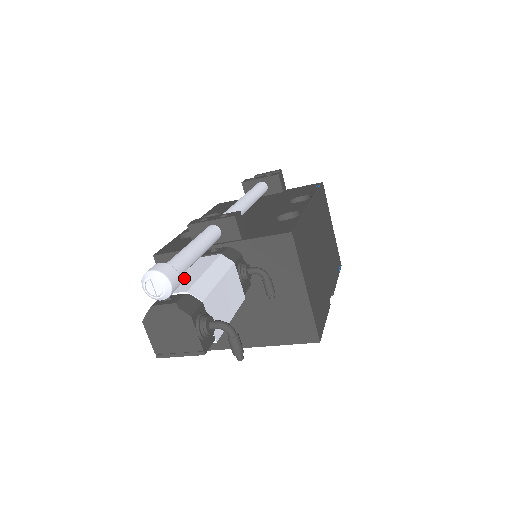
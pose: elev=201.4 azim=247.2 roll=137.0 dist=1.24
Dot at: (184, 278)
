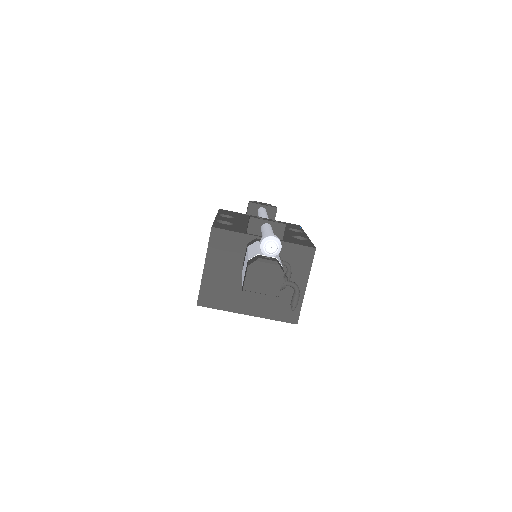
Dot at: occluded
